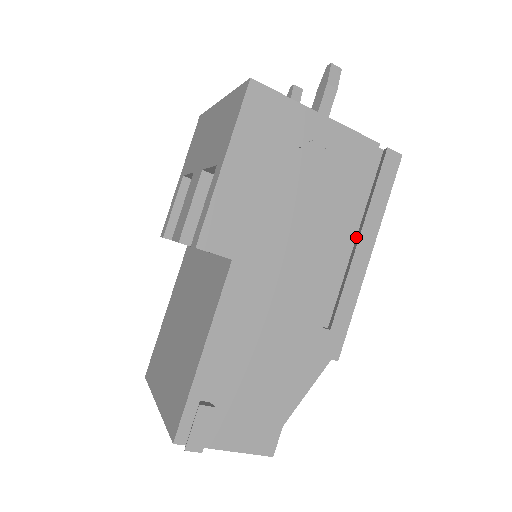
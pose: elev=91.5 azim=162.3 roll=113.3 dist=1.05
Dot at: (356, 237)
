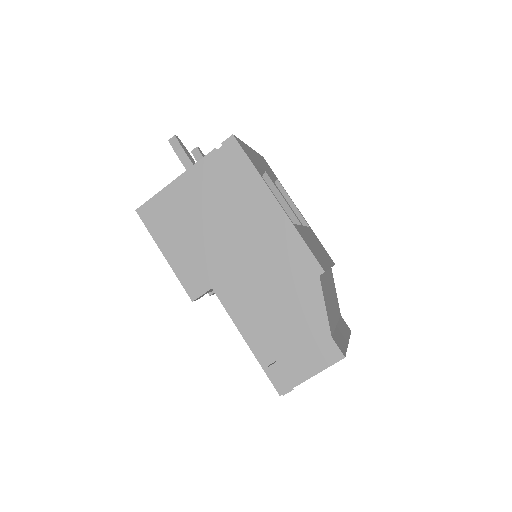
Dot at: occluded
